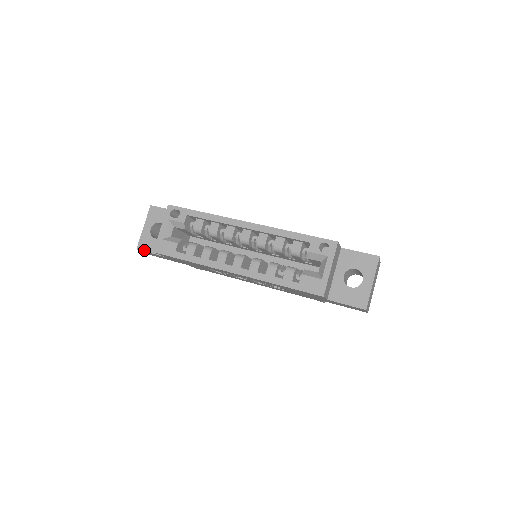
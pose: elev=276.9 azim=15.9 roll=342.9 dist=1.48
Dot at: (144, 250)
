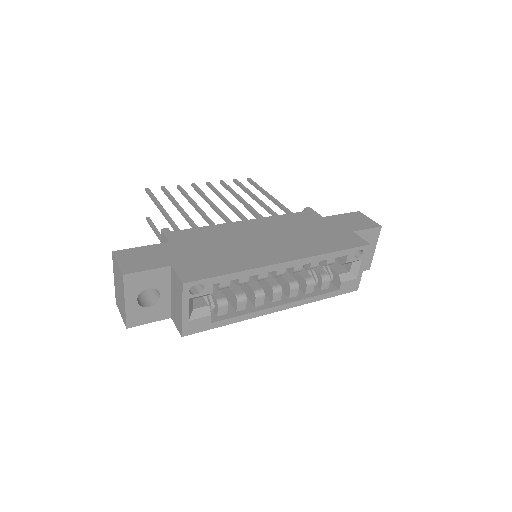
Dot at: (139, 325)
